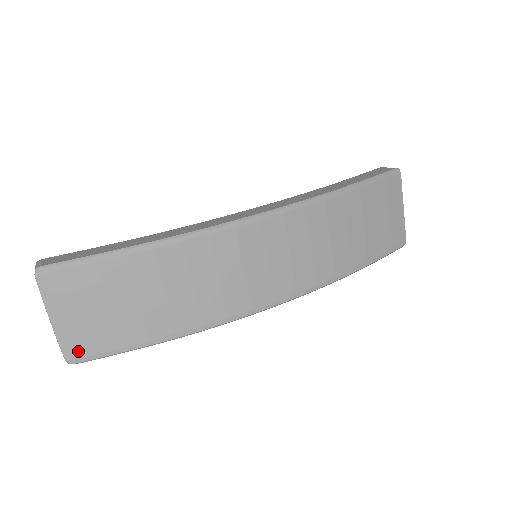
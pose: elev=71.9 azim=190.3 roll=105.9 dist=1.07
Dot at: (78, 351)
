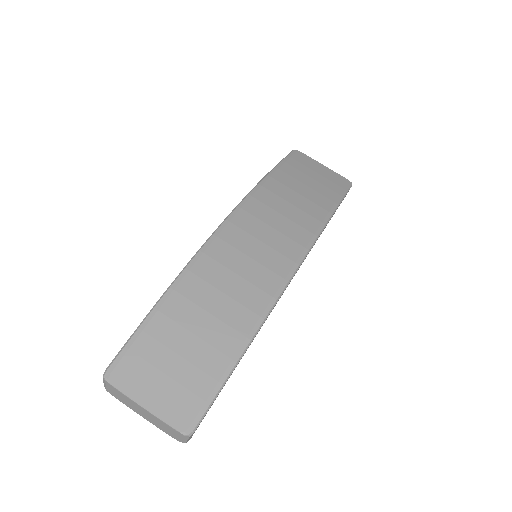
Dot at: (186, 417)
